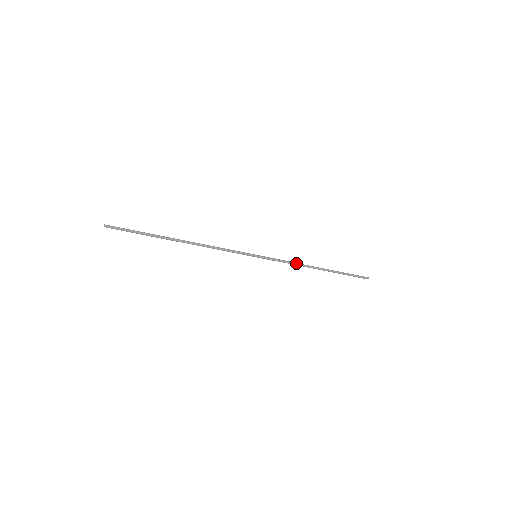
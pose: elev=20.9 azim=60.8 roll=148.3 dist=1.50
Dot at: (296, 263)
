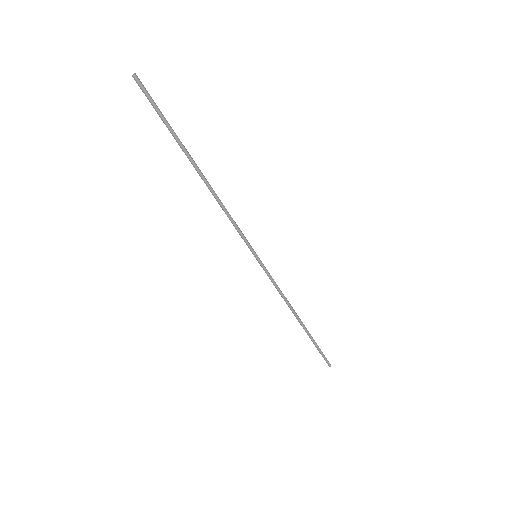
Dot at: occluded
